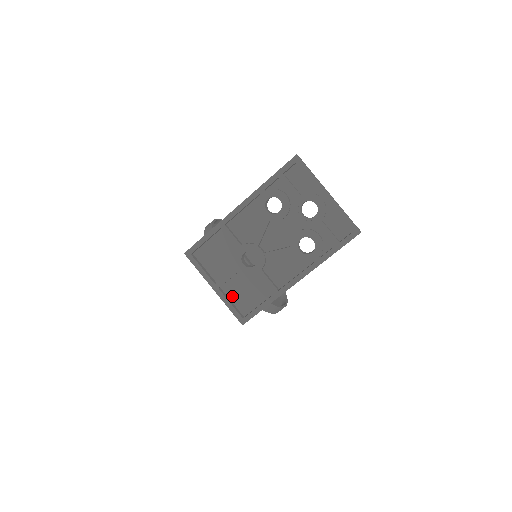
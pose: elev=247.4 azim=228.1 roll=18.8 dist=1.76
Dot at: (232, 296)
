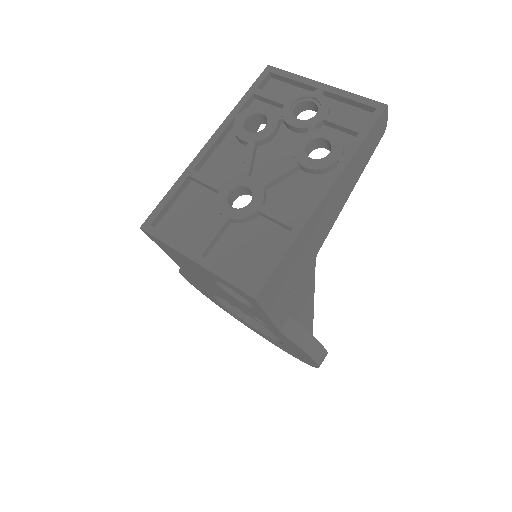
Dot at: (226, 265)
